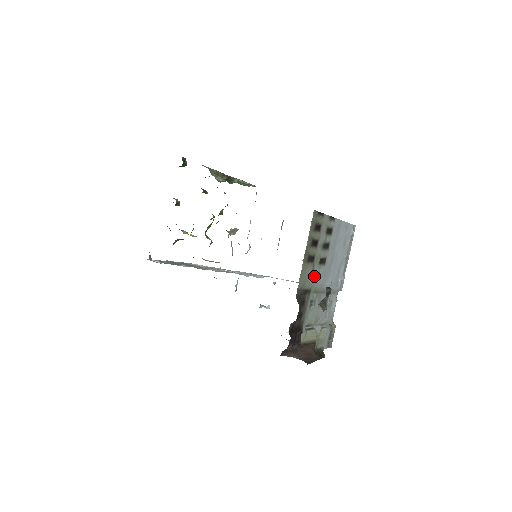
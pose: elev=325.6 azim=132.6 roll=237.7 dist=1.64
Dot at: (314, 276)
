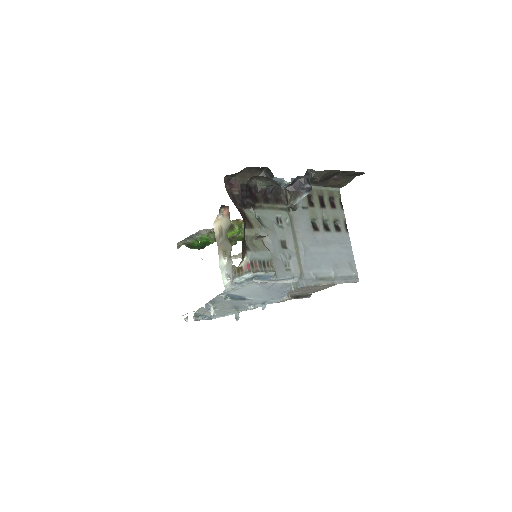
Dot at: (301, 214)
